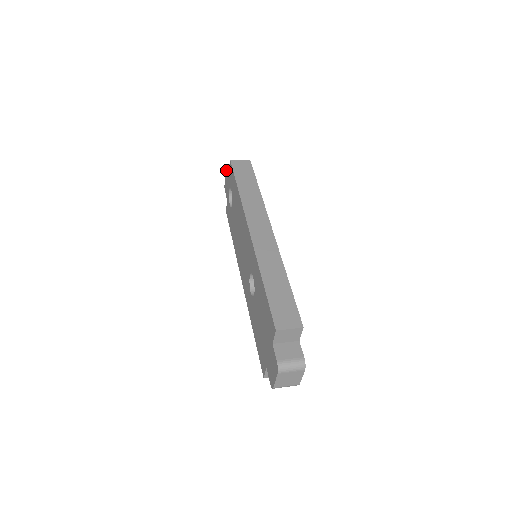
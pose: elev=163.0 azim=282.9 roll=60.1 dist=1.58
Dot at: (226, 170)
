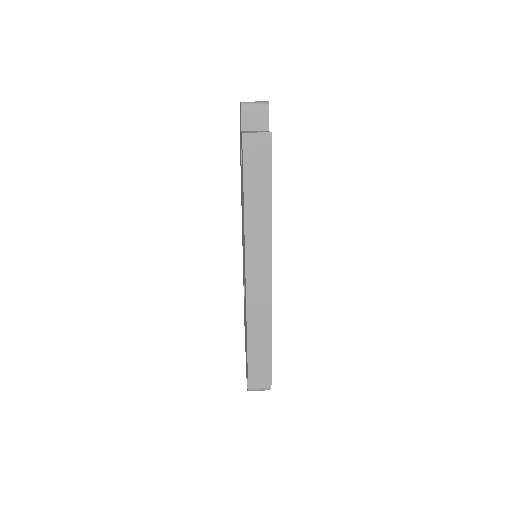
Dot at: (240, 109)
